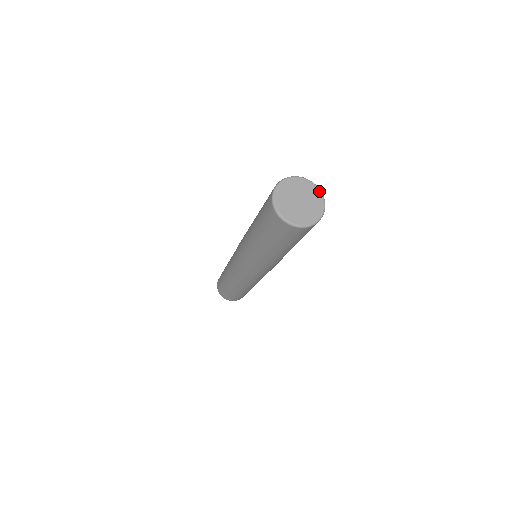
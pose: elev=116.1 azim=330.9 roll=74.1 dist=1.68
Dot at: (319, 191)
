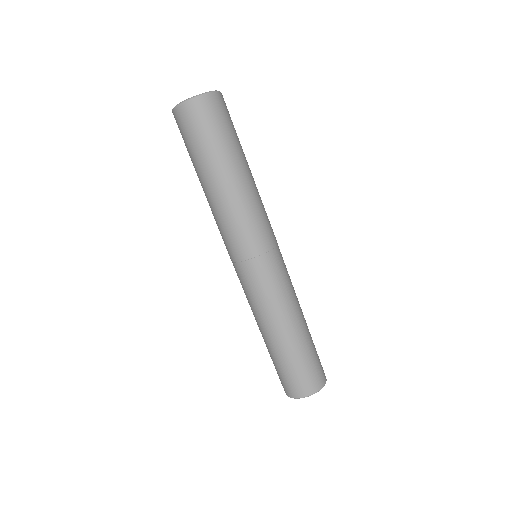
Dot at: occluded
